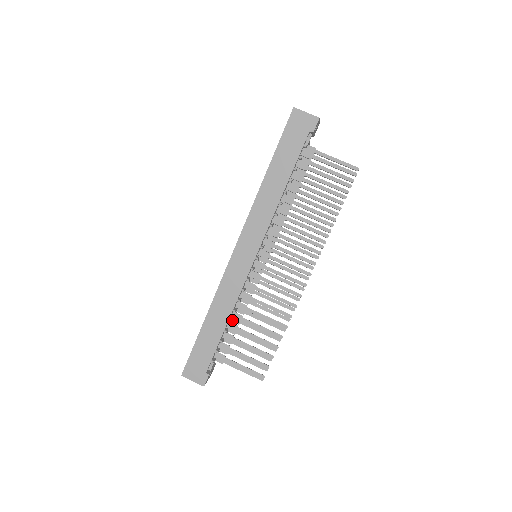
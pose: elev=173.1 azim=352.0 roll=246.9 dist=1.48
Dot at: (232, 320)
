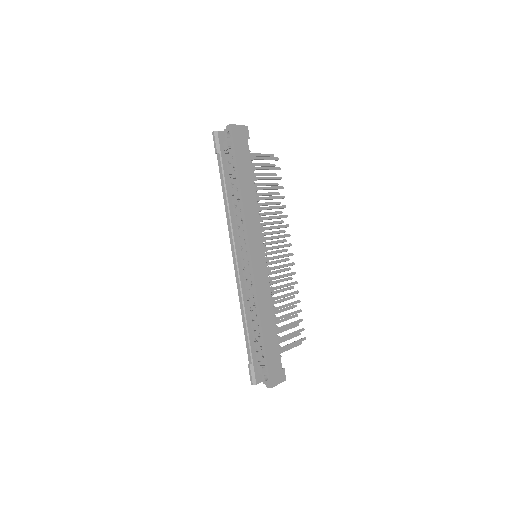
Dot at: occluded
